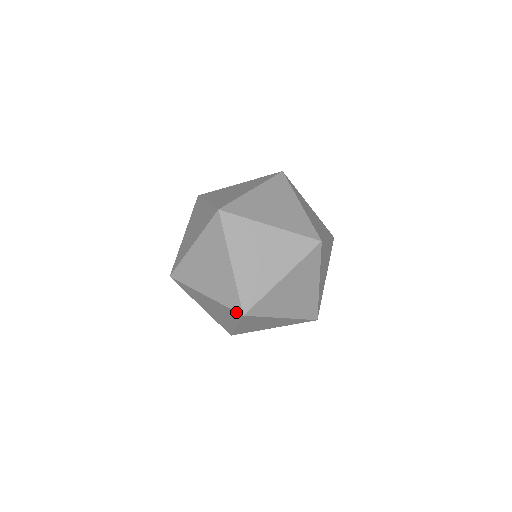
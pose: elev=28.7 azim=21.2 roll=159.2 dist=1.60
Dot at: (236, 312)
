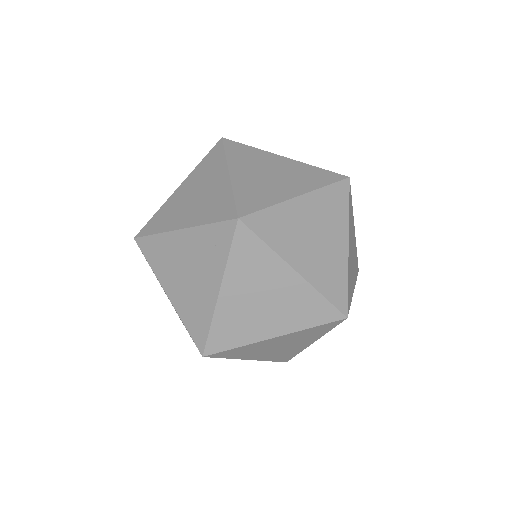
Dot at: occluded
